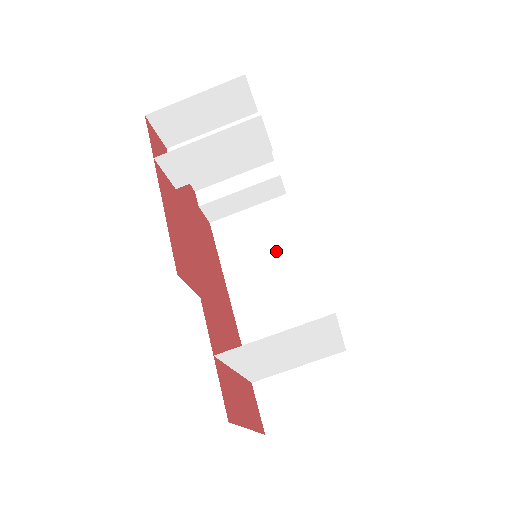
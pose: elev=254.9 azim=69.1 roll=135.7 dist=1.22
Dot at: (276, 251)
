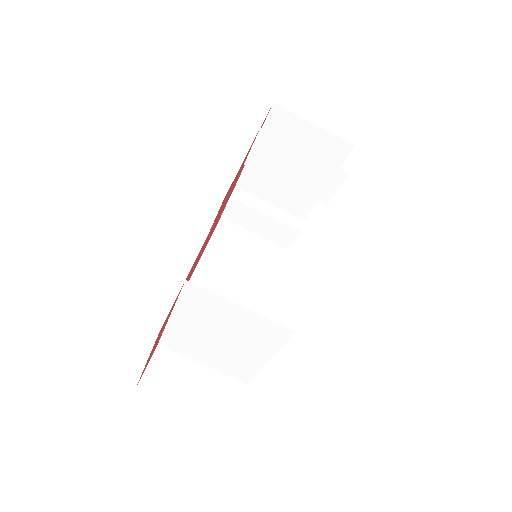
Dot at: (252, 276)
